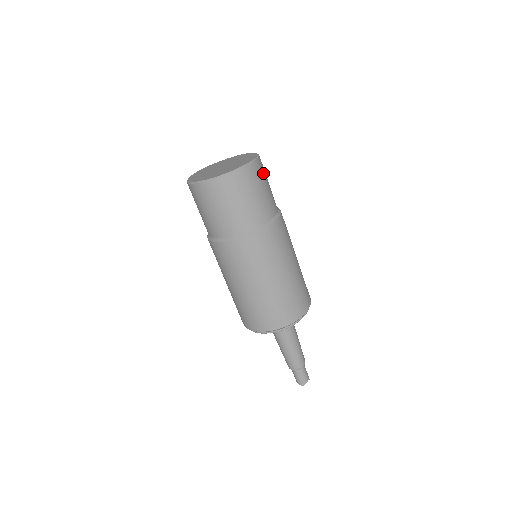
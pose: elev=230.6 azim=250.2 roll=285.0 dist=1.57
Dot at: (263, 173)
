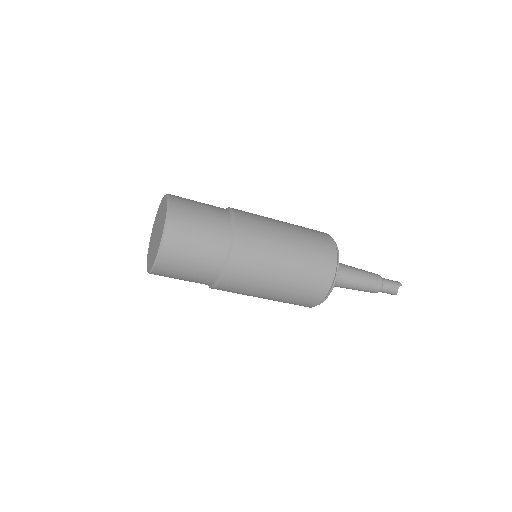
Dot at: (184, 229)
